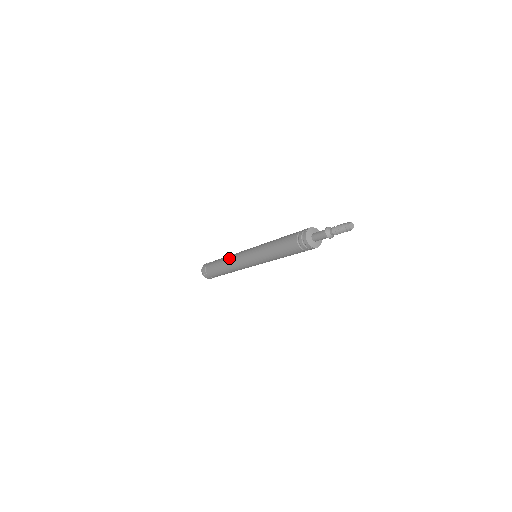
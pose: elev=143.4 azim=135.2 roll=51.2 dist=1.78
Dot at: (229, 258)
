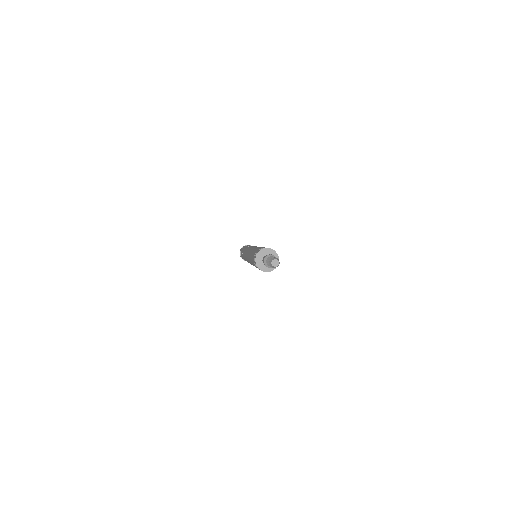
Dot at: (246, 248)
